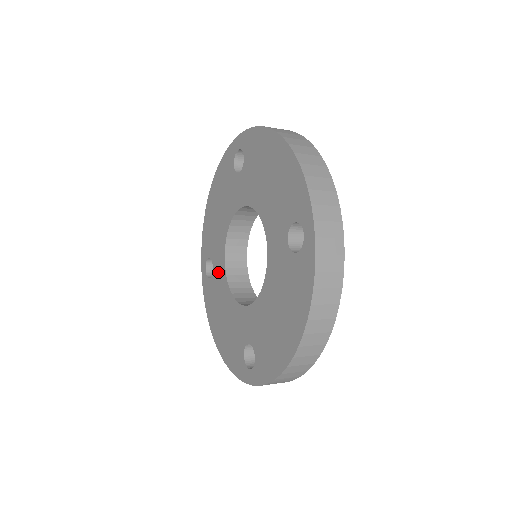
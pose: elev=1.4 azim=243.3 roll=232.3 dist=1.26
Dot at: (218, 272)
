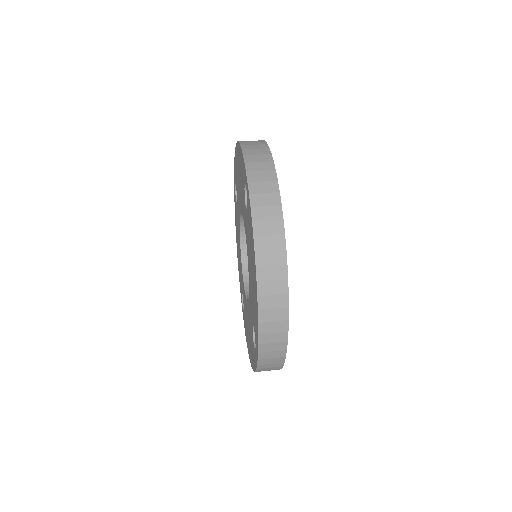
Dot at: (238, 215)
